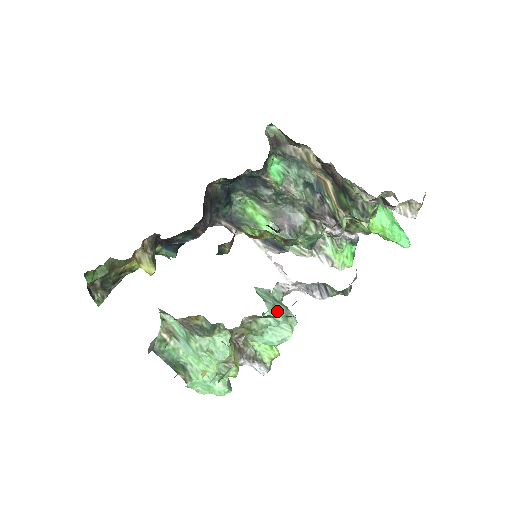
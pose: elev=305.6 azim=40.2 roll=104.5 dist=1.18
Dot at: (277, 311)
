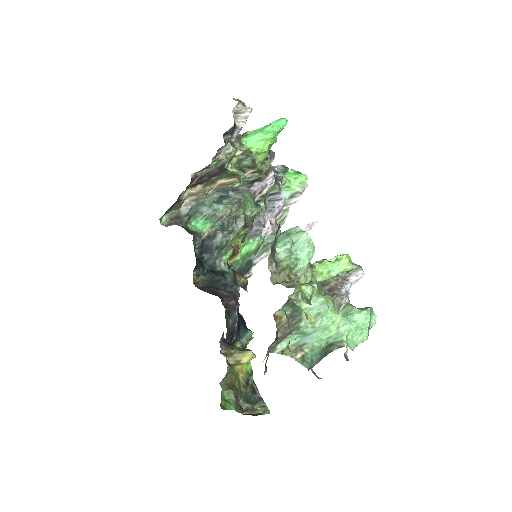
Dot at: (280, 241)
